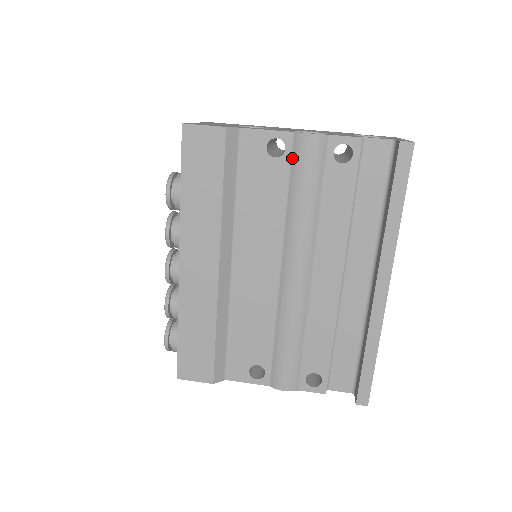
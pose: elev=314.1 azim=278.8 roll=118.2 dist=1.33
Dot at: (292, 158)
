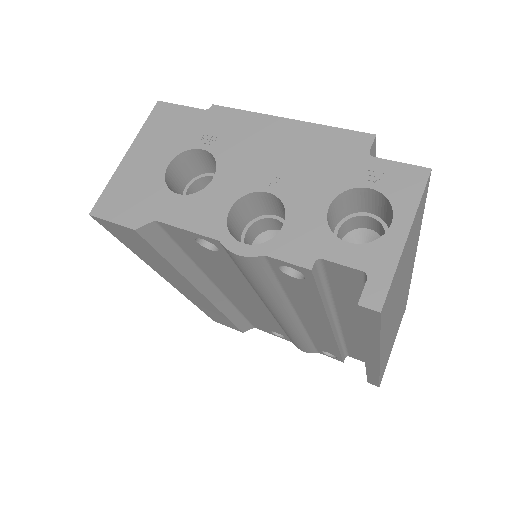
Dot at: (231, 257)
